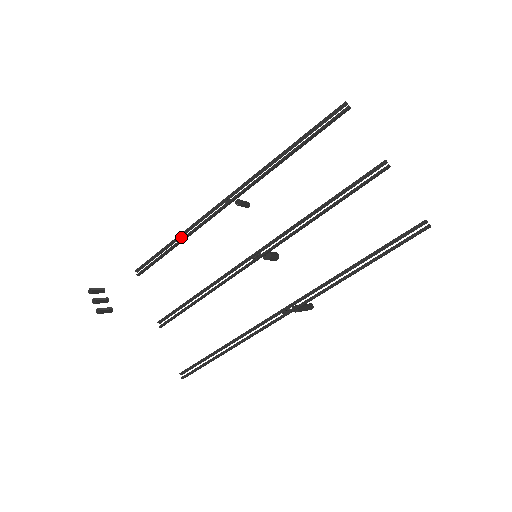
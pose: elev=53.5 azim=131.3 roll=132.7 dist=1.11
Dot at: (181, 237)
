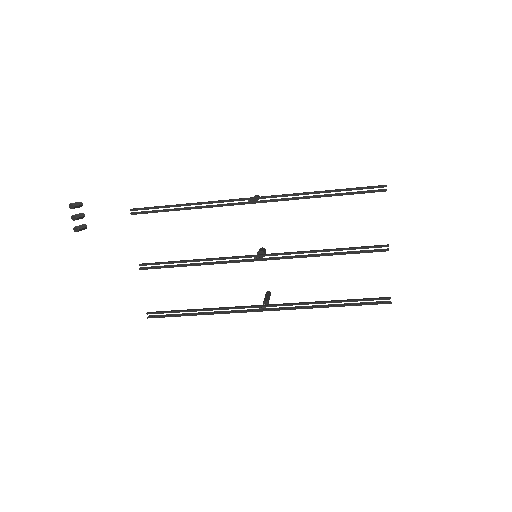
Dot at: occluded
